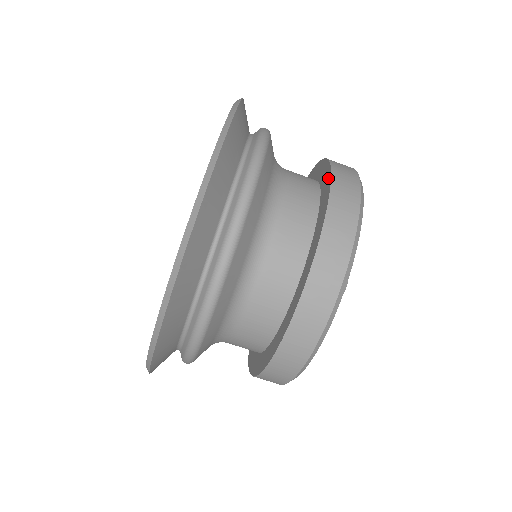
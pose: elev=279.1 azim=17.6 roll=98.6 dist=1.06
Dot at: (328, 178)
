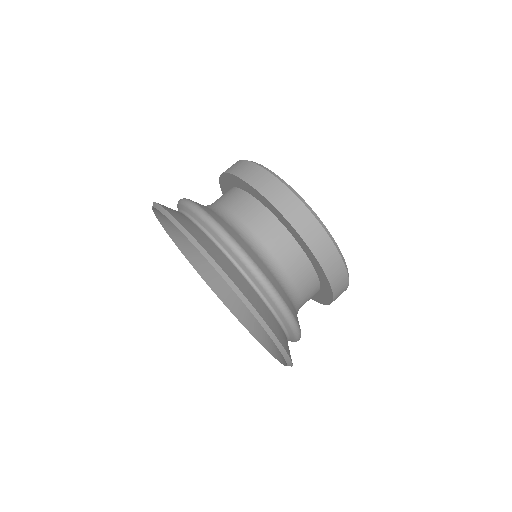
Dot at: (237, 180)
